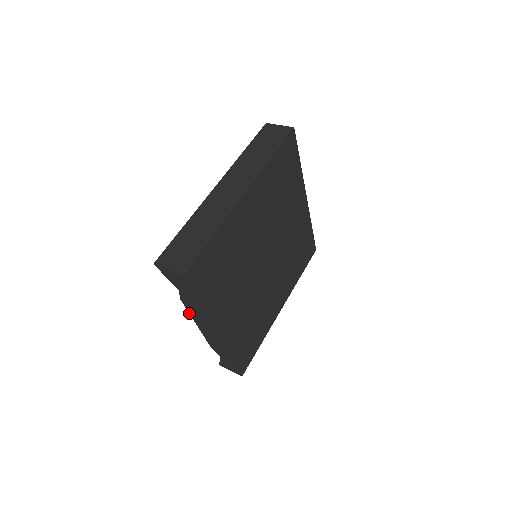
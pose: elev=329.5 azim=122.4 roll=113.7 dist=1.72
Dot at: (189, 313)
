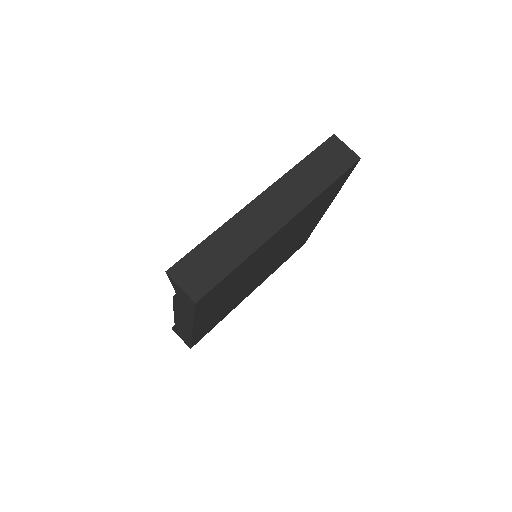
Dot at: (173, 304)
